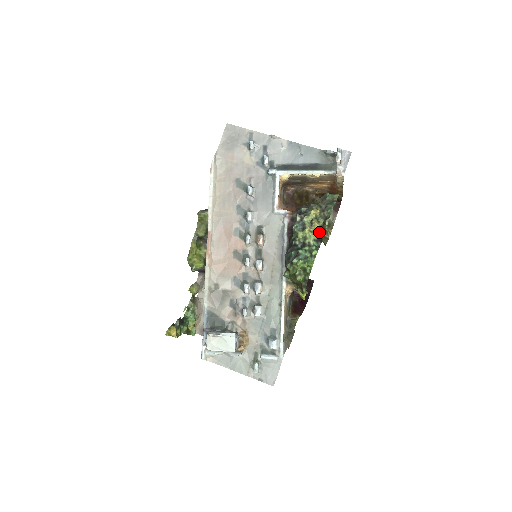
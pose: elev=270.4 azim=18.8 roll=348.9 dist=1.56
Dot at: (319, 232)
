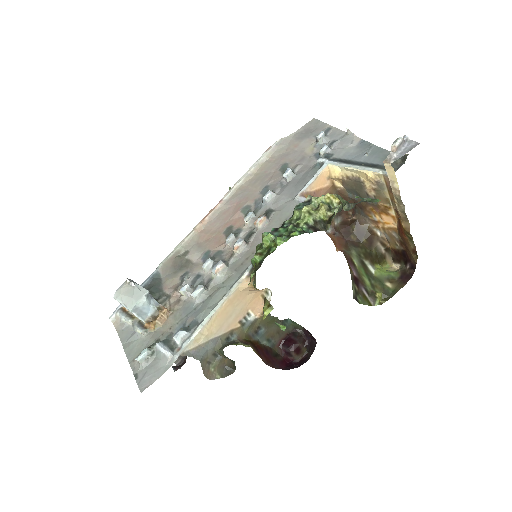
Dot at: (322, 221)
